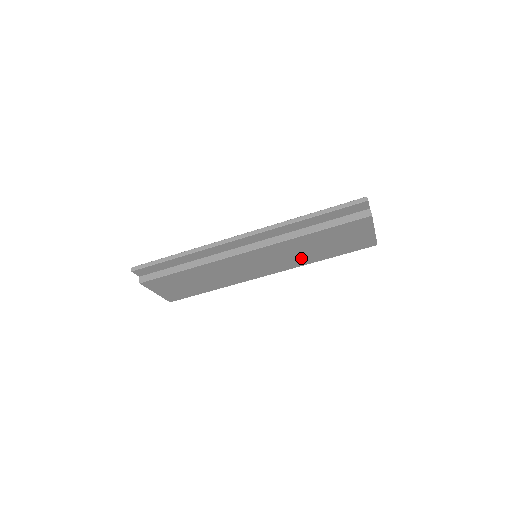
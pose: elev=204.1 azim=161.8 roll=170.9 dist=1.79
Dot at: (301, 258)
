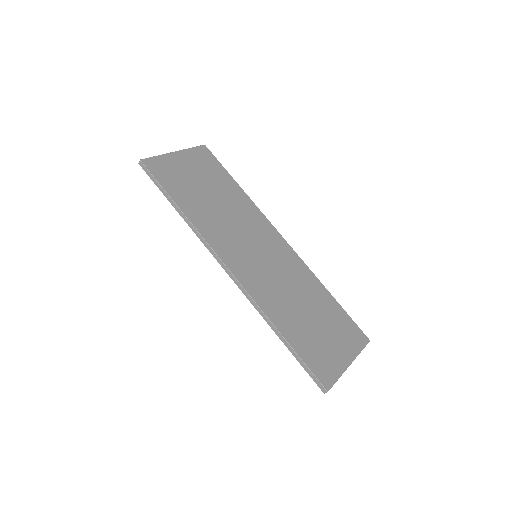
Dot at: occluded
